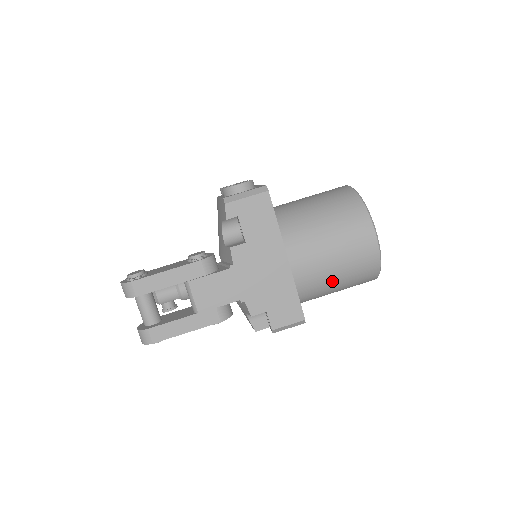
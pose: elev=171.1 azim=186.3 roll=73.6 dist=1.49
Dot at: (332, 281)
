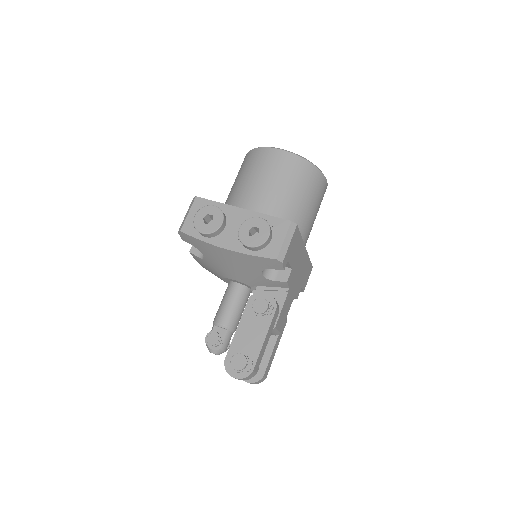
Dot at: occluded
